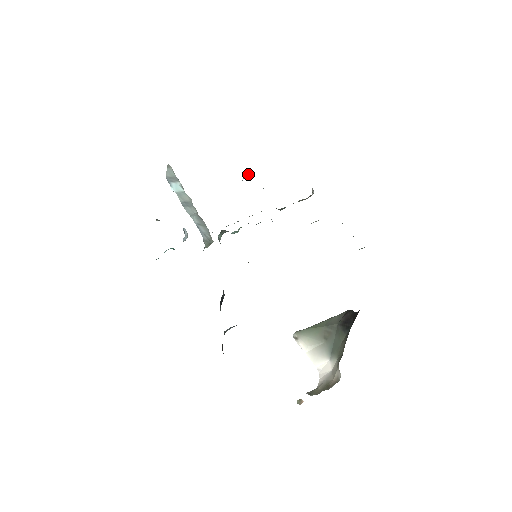
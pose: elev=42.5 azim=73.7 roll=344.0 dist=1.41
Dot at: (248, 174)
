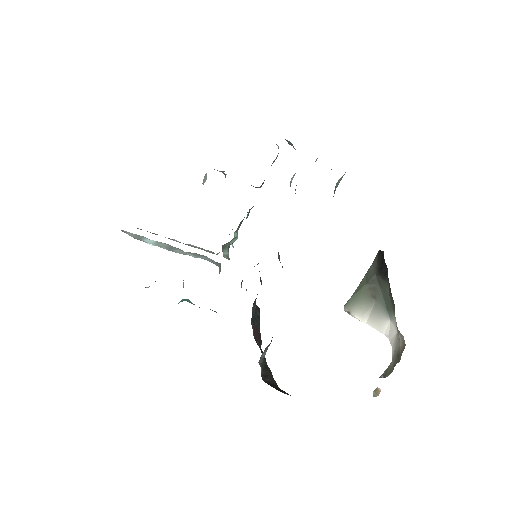
Dot at: (204, 178)
